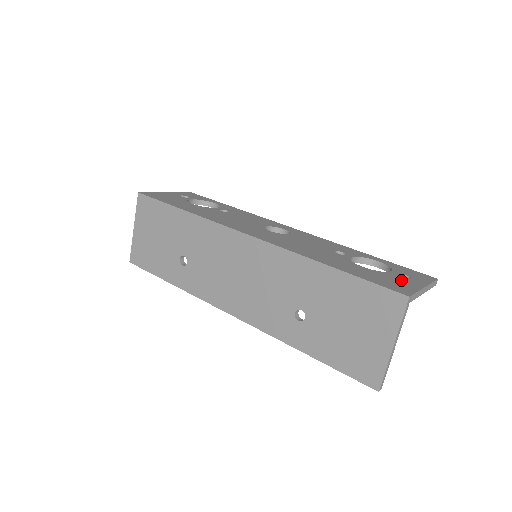
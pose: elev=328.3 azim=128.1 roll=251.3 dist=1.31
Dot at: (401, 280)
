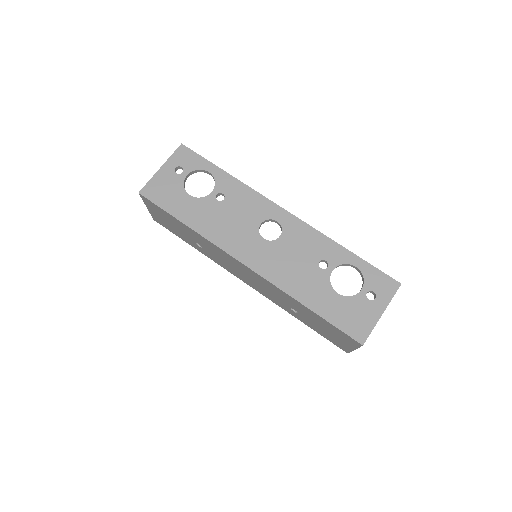
Dot at: (365, 309)
